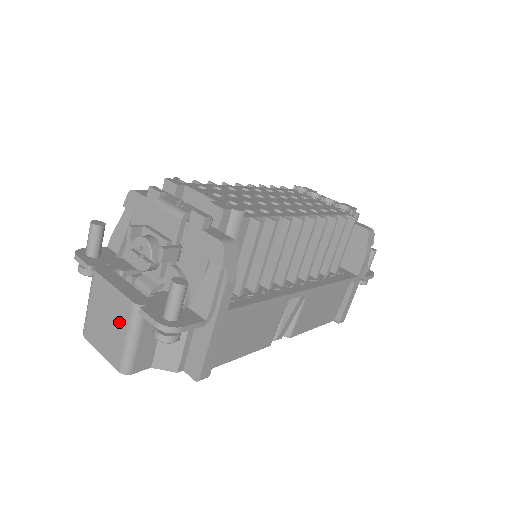
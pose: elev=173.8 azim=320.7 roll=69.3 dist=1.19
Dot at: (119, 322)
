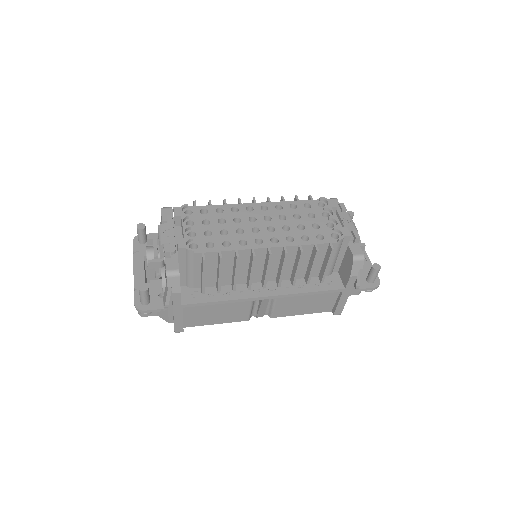
Dot at: occluded
